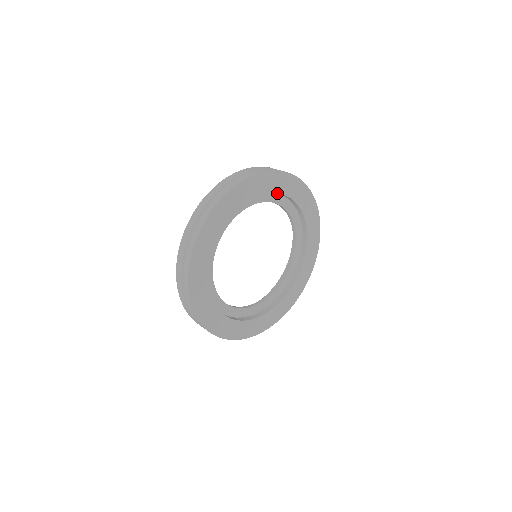
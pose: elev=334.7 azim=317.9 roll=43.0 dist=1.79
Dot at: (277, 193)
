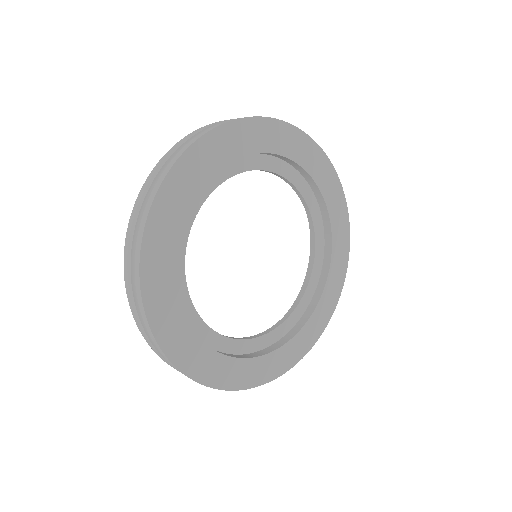
Dot at: (268, 155)
